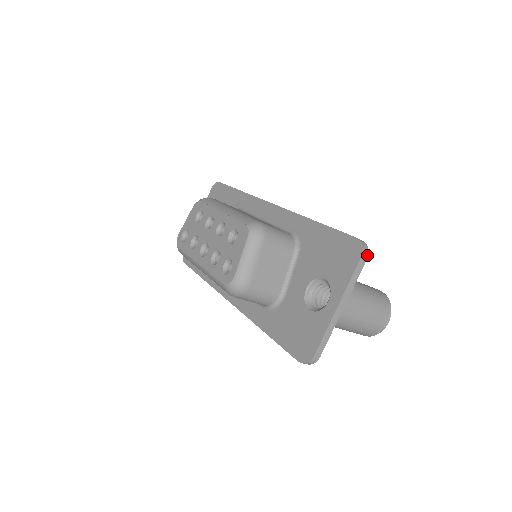
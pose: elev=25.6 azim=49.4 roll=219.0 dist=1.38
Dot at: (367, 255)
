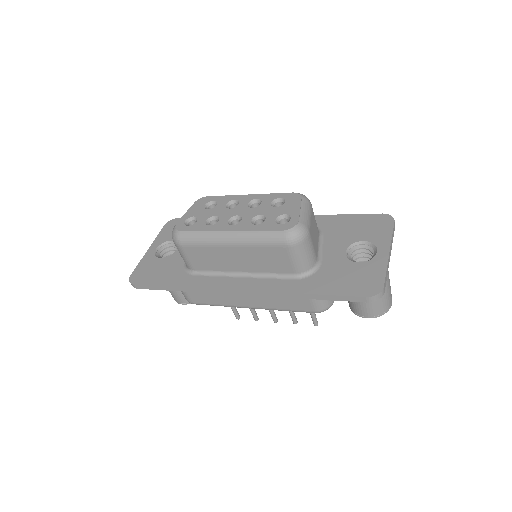
Dot at: (394, 224)
